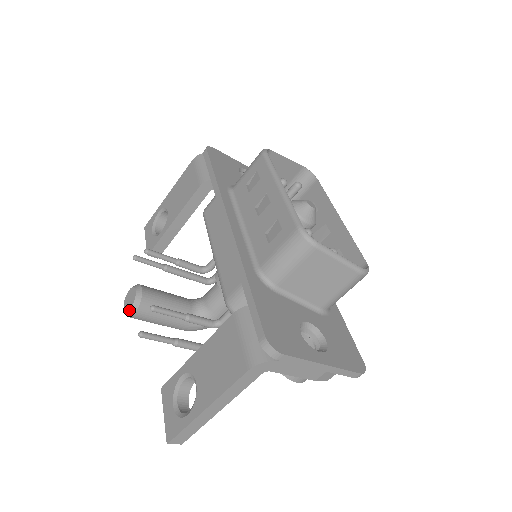
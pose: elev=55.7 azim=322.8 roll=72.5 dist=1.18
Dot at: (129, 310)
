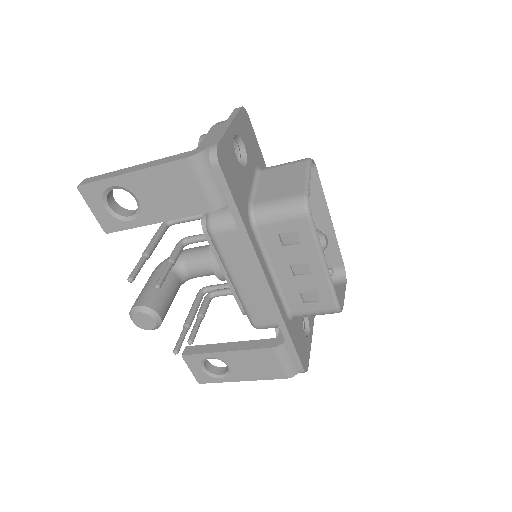
Dot at: occluded
